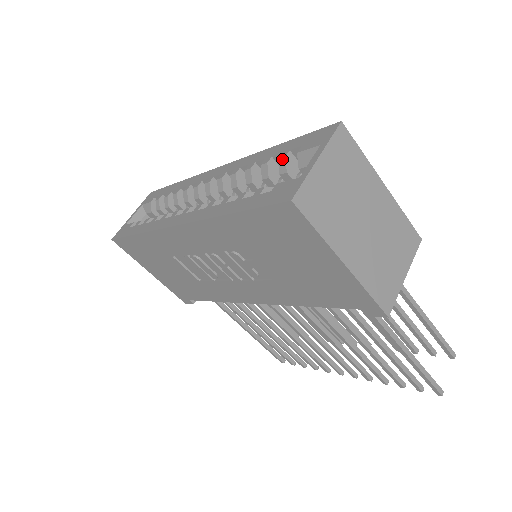
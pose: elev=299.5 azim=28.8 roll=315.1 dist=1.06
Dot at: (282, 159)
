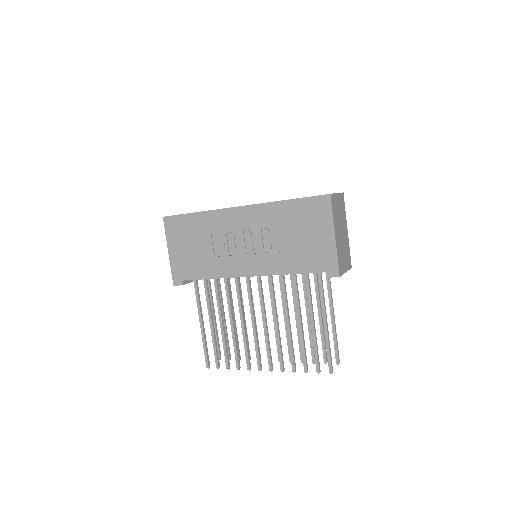
Dot at: occluded
